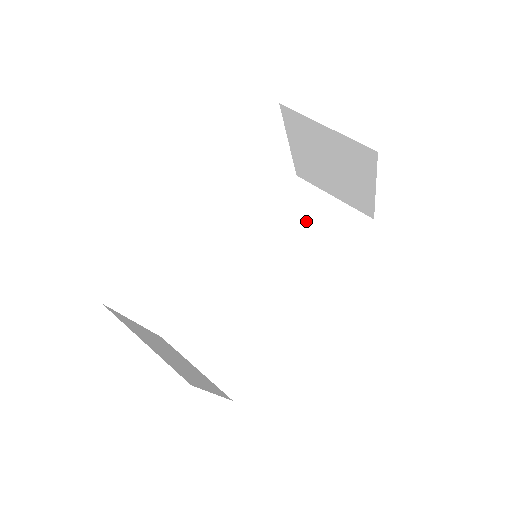
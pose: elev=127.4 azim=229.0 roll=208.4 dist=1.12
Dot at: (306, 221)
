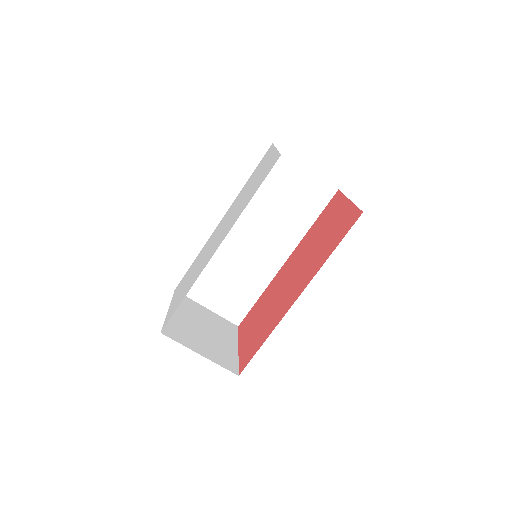
Dot at: (283, 191)
